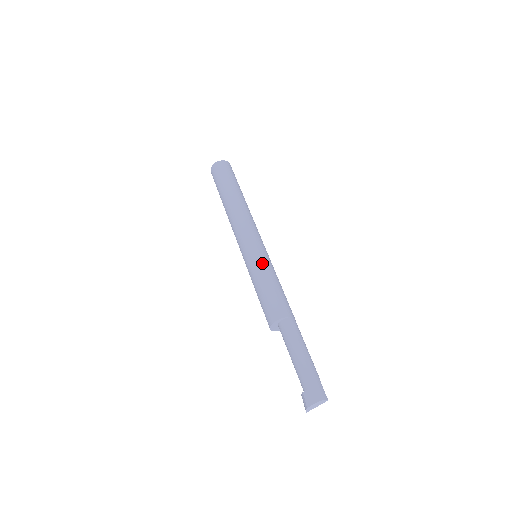
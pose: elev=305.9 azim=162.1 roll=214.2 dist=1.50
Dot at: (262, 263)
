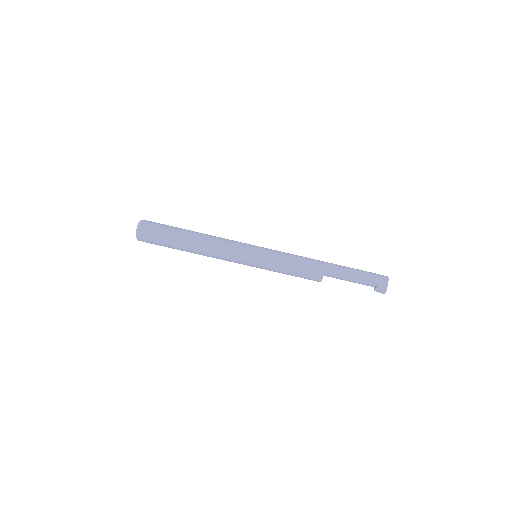
Dot at: (273, 253)
